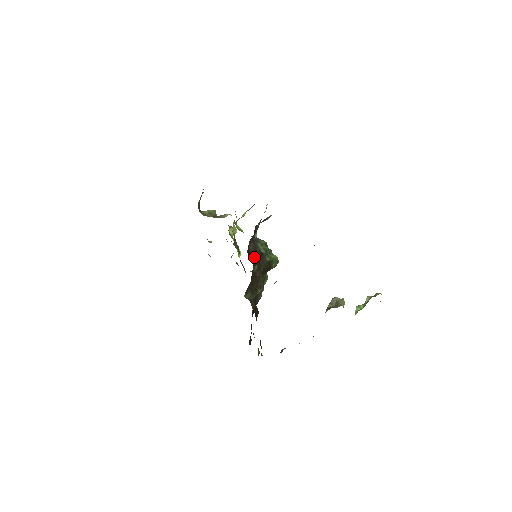
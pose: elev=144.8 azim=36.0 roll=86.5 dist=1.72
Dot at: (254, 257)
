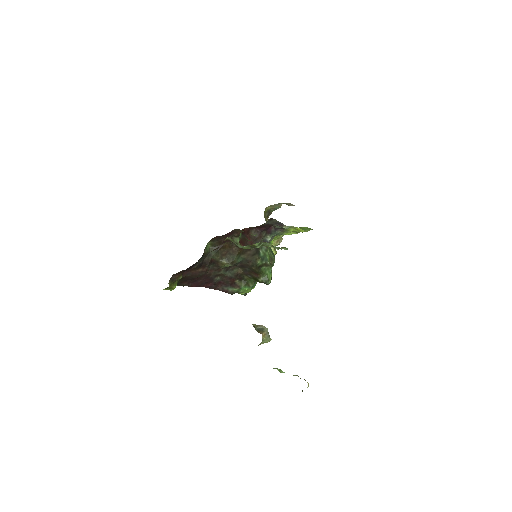
Dot at: (248, 241)
